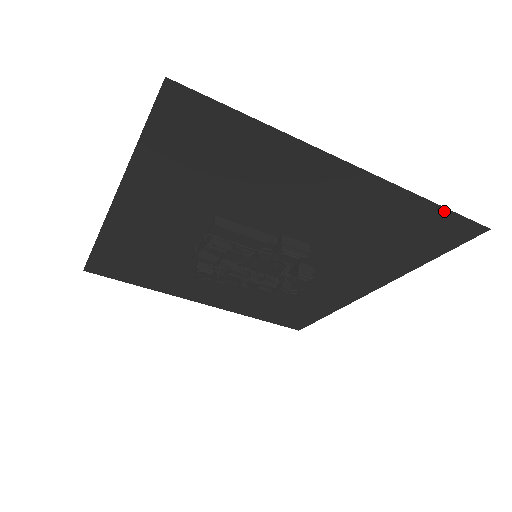
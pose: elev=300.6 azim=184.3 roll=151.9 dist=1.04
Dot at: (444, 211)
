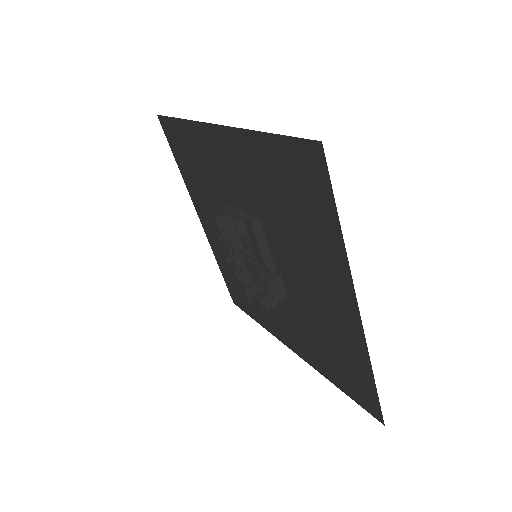
Dot at: (374, 388)
